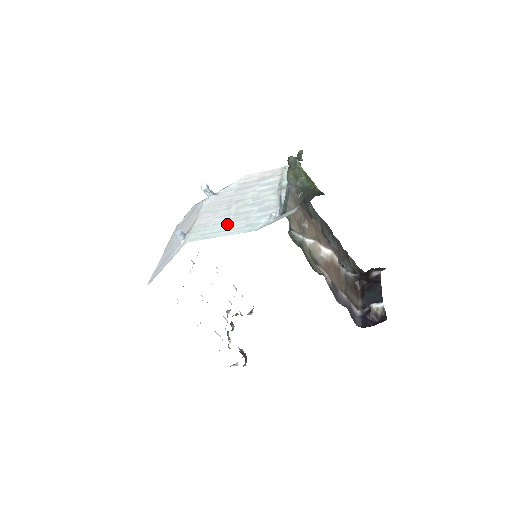
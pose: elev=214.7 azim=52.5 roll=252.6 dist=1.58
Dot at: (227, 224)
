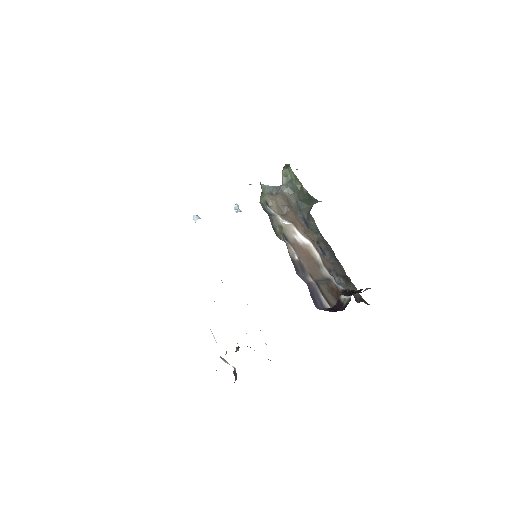
Dot at: occluded
